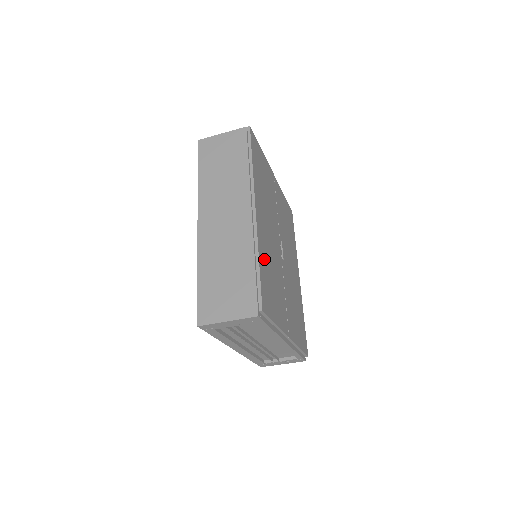
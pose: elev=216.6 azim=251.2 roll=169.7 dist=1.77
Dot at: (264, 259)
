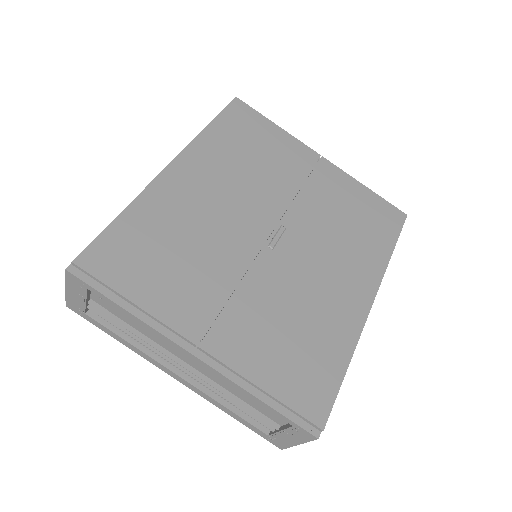
Dot at: (153, 218)
